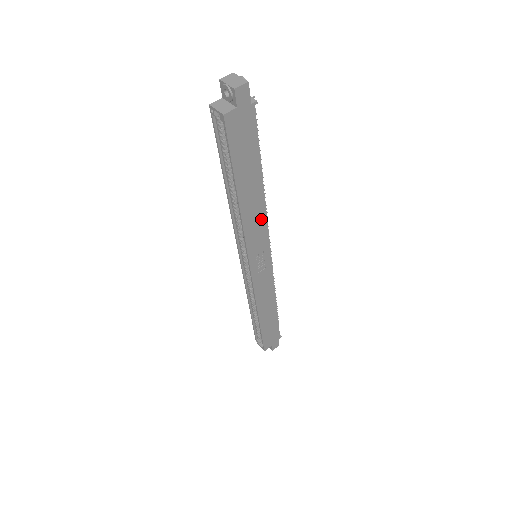
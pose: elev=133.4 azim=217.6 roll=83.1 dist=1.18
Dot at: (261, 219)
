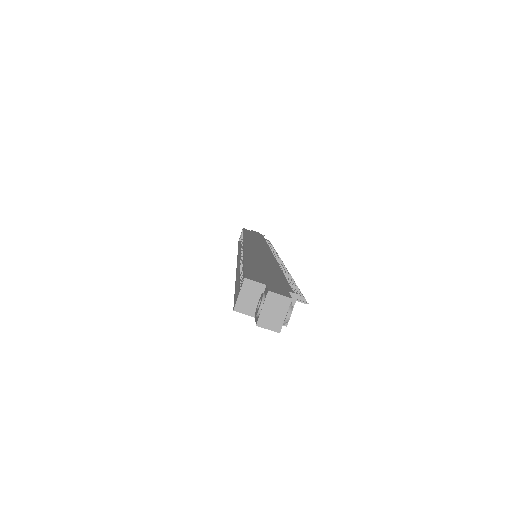
Dot at: occluded
